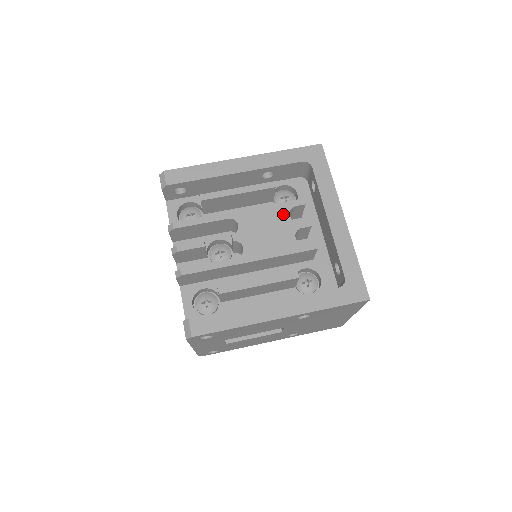
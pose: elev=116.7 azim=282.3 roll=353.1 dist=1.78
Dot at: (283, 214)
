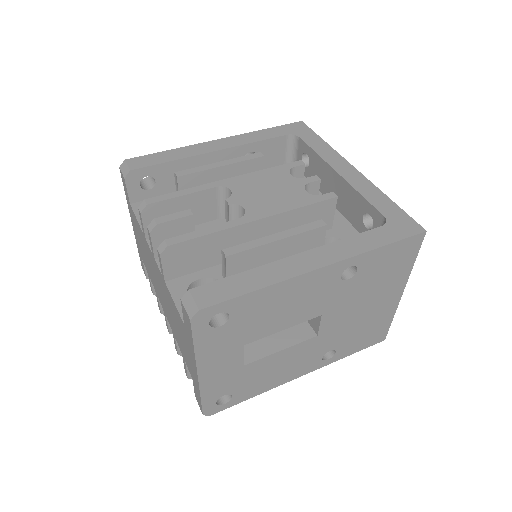
Dot at: (282, 175)
